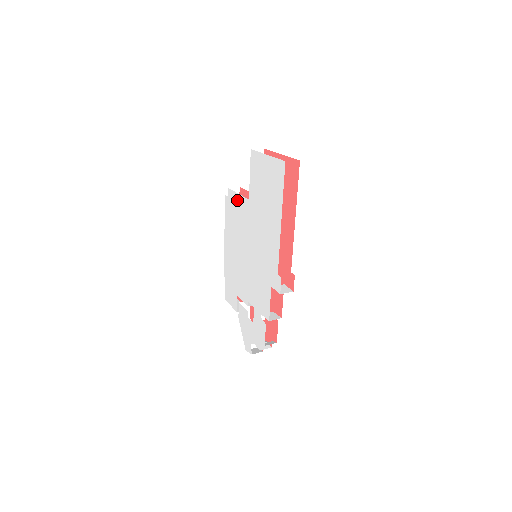
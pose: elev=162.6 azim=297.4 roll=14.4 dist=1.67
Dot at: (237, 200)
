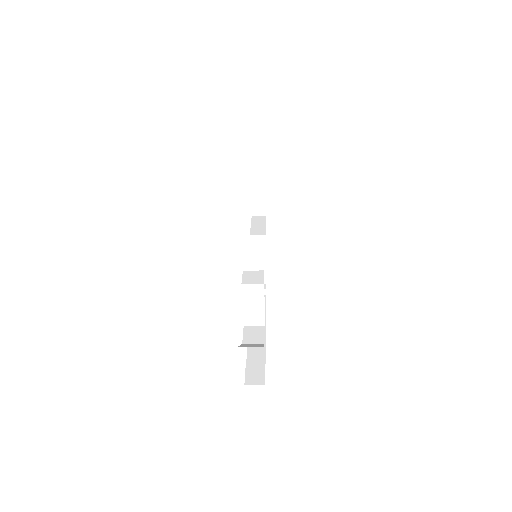
Dot at: occluded
